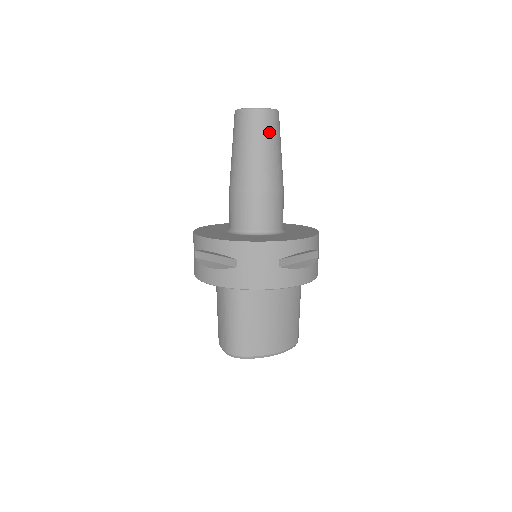
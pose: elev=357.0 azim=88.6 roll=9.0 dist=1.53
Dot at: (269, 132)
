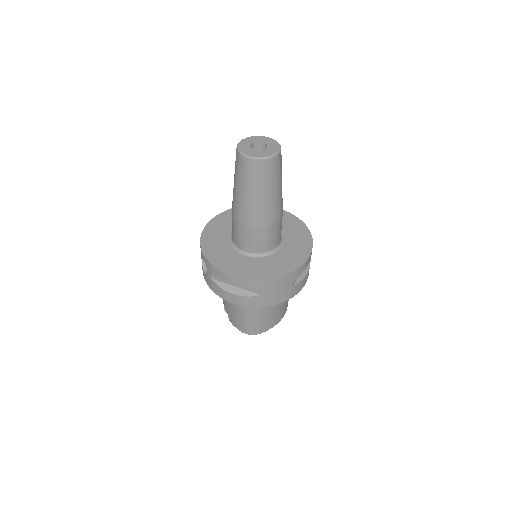
Dot at: (277, 174)
